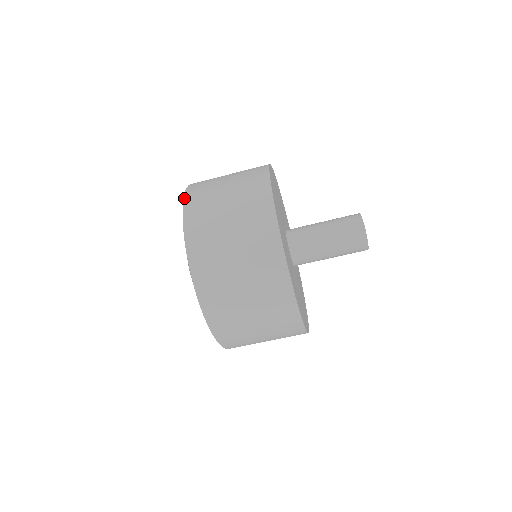
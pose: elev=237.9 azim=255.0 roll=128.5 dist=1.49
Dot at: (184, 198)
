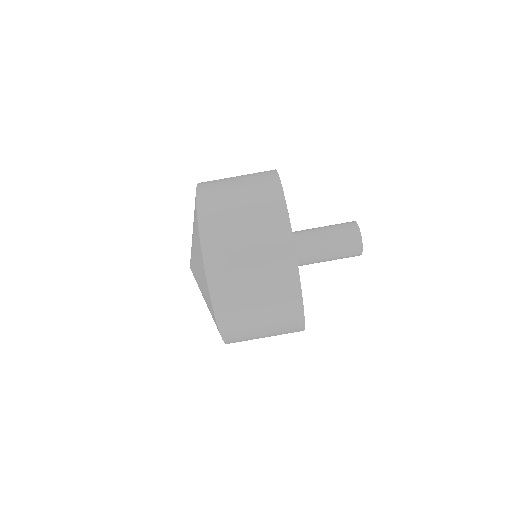
Dot at: occluded
